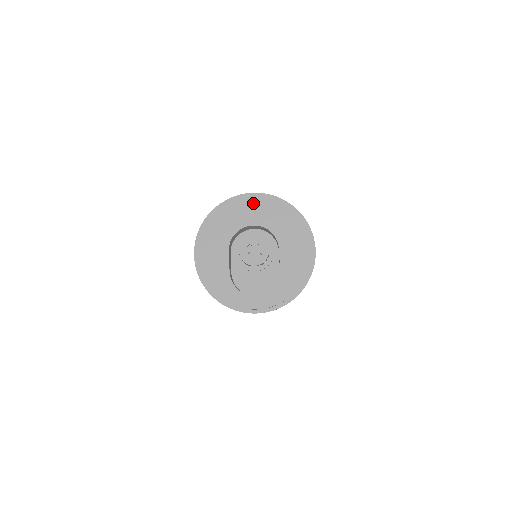
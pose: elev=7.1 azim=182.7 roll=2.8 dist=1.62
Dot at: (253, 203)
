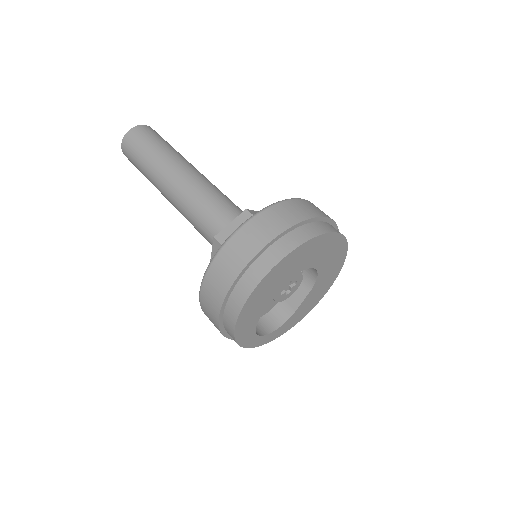
Dot at: (331, 244)
